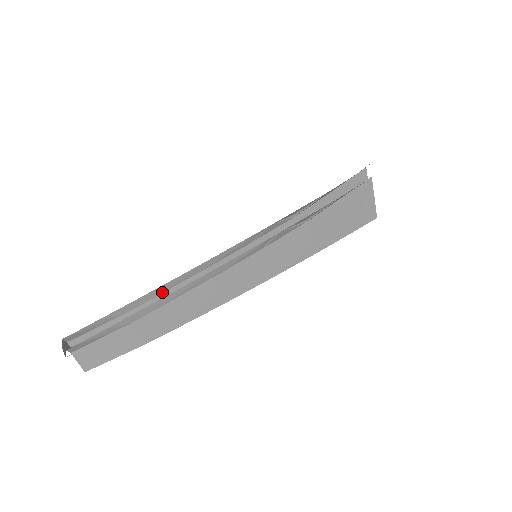
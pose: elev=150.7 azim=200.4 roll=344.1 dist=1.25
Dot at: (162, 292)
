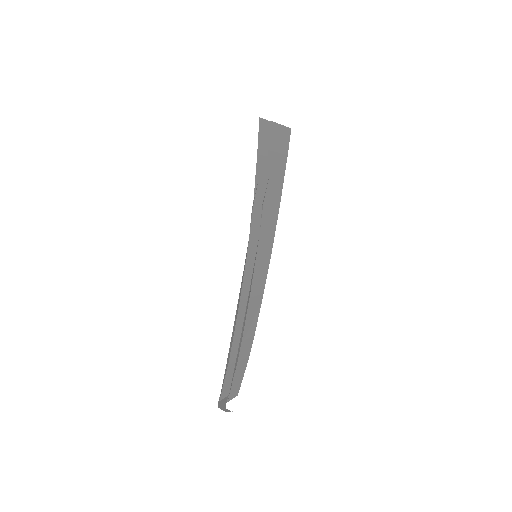
Dot at: (233, 334)
